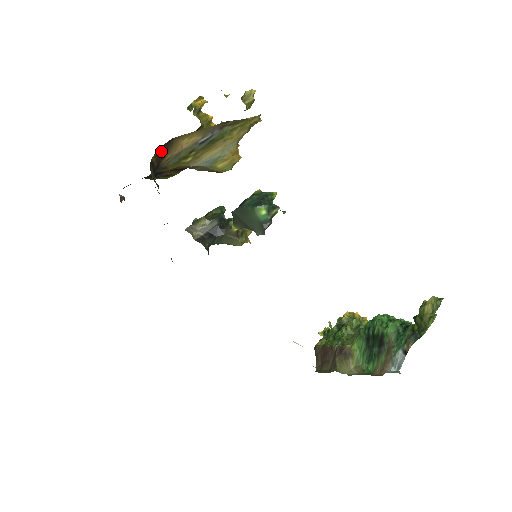
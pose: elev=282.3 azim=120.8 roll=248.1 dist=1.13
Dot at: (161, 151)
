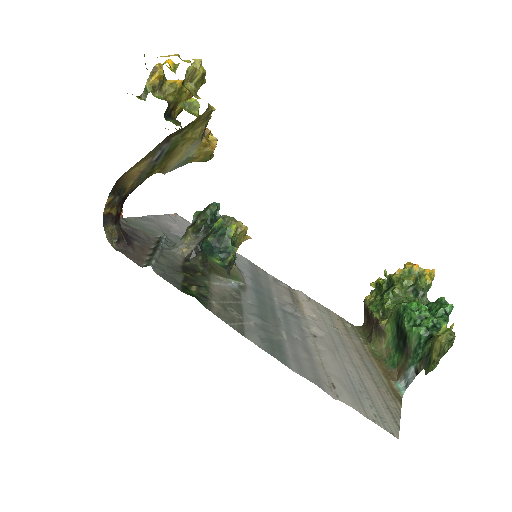
Dot at: (113, 195)
